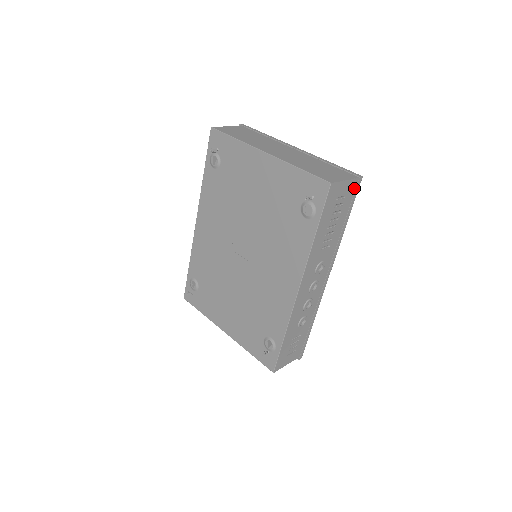
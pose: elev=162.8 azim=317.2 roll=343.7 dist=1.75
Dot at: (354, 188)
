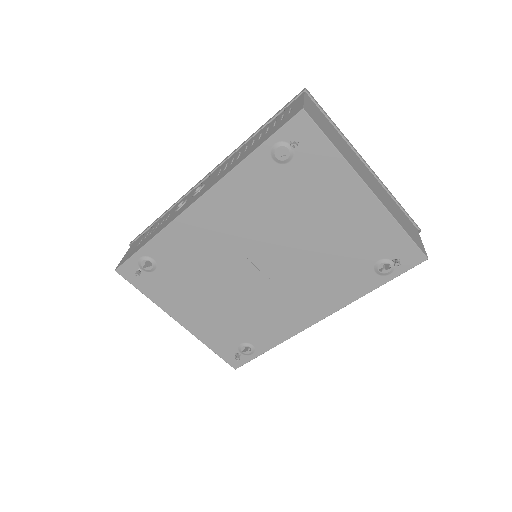
Dot at: occluded
